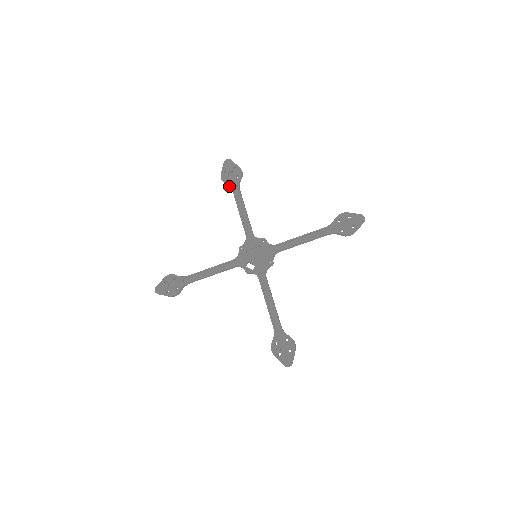
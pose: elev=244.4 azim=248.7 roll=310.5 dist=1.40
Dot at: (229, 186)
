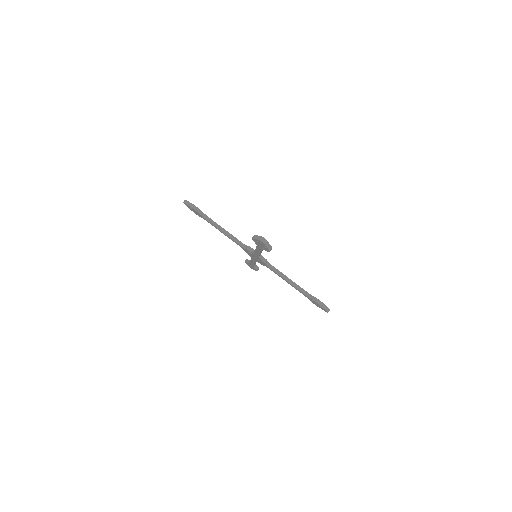
Dot at: (250, 260)
